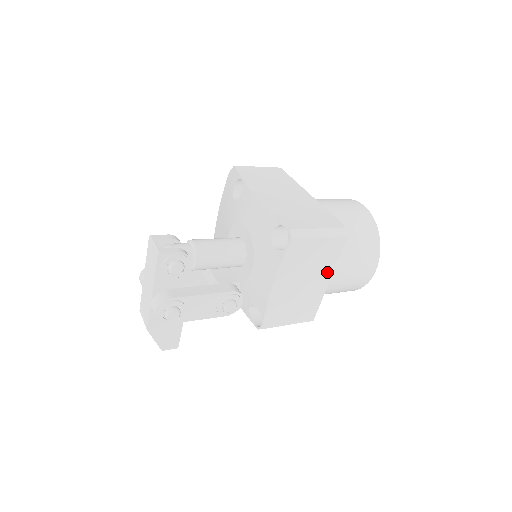
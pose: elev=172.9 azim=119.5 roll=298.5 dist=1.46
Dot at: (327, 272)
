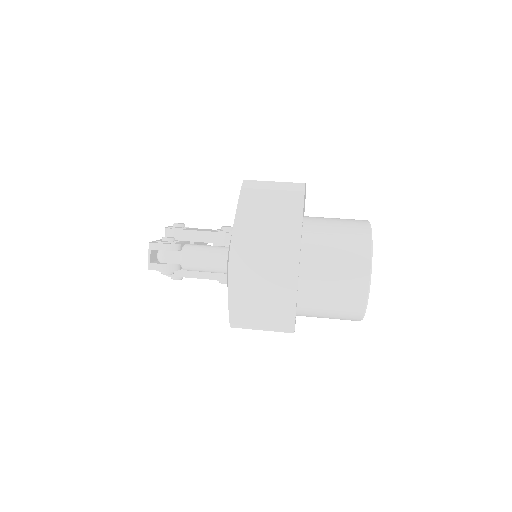
Dot at: occluded
